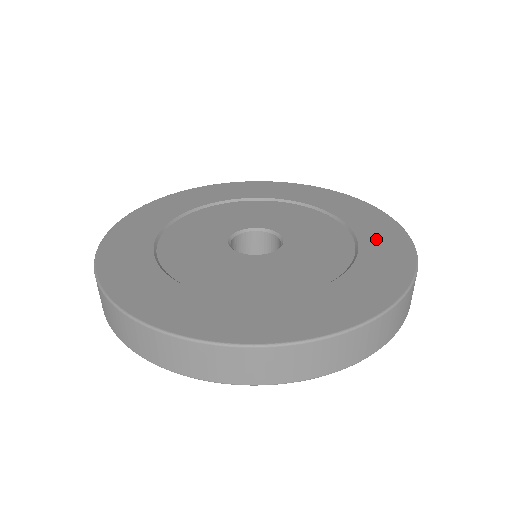
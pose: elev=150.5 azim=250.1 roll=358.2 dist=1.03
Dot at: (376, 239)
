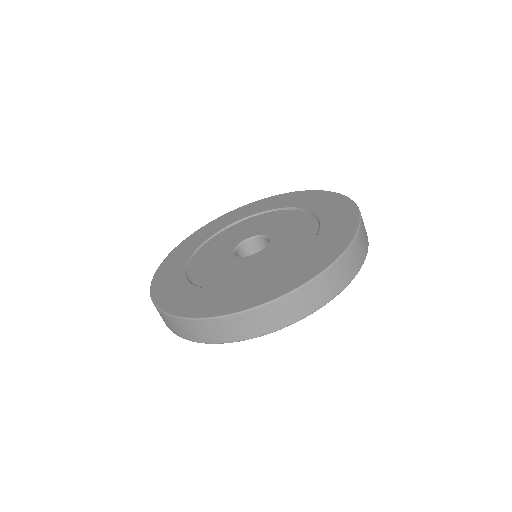
Dot at: (330, 234)
